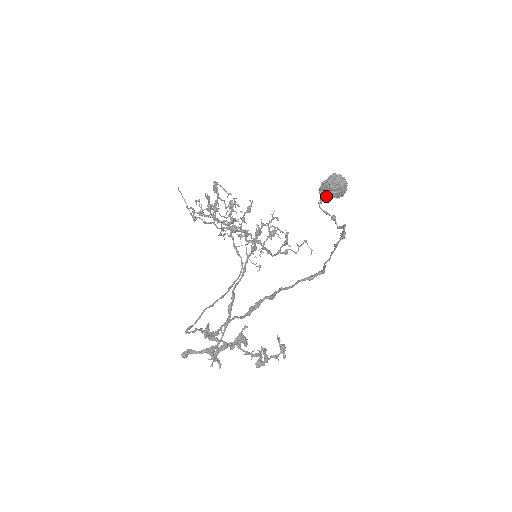
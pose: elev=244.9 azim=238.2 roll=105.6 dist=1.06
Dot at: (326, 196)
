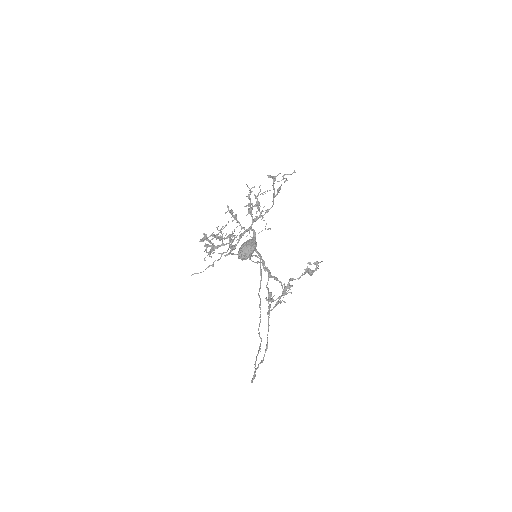
Dot at: occluded
